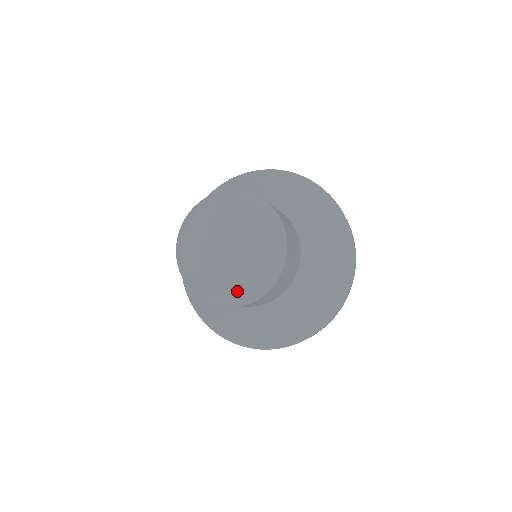
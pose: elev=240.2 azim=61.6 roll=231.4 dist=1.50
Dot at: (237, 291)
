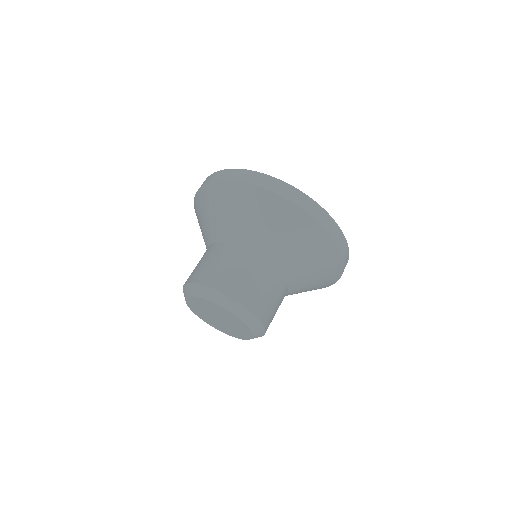
Dot at: (248, 338)
